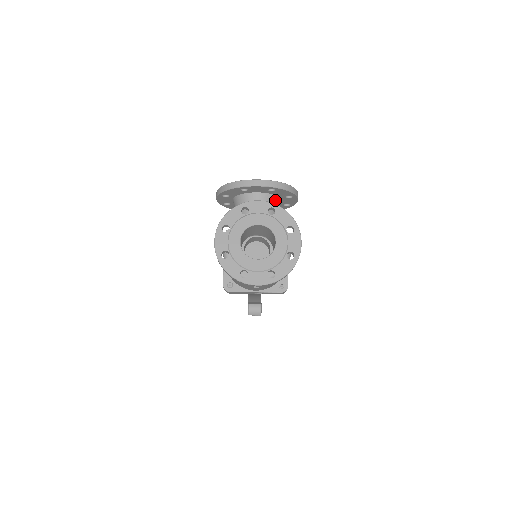
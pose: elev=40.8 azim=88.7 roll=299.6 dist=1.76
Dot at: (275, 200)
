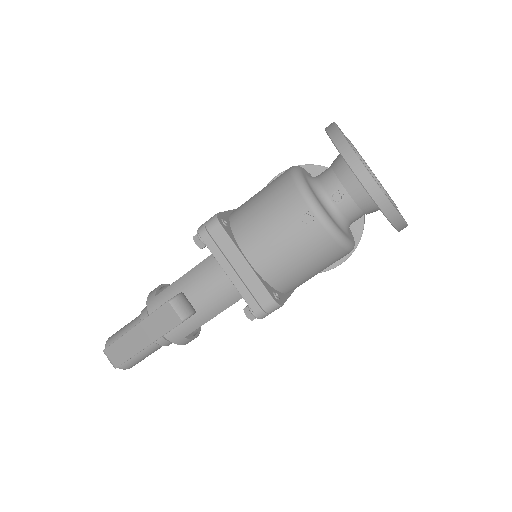
Dot at: occluded
